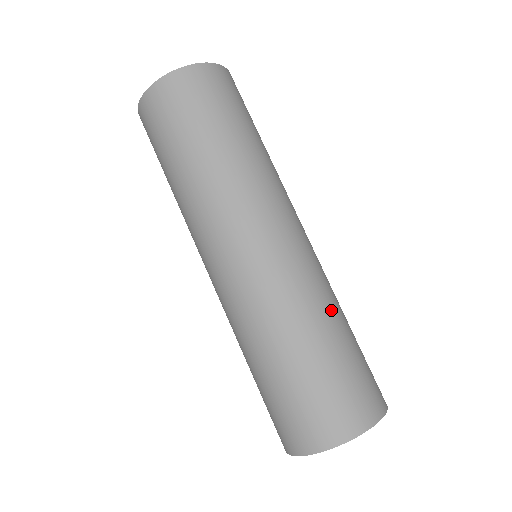
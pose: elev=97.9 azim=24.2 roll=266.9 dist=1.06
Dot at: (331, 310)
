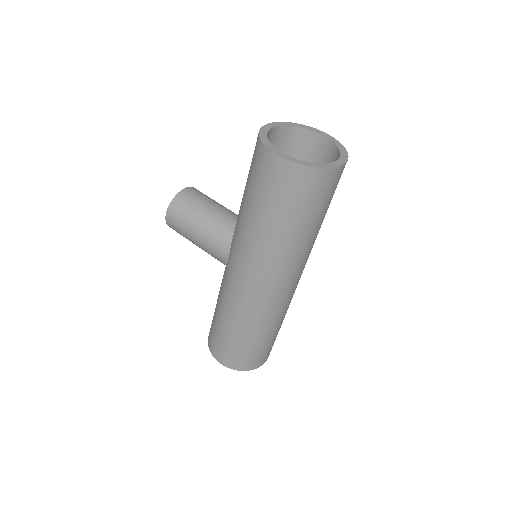
Dot at: occluded
